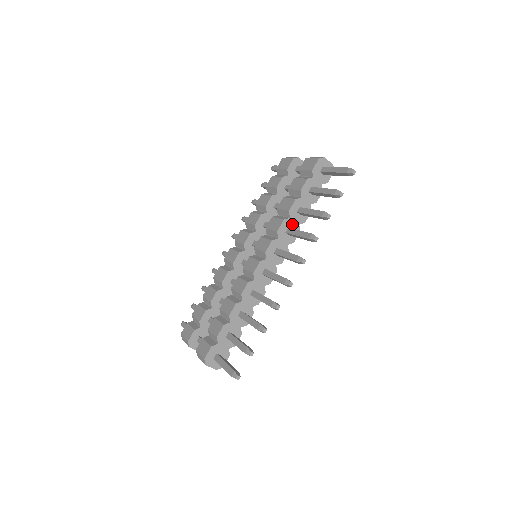
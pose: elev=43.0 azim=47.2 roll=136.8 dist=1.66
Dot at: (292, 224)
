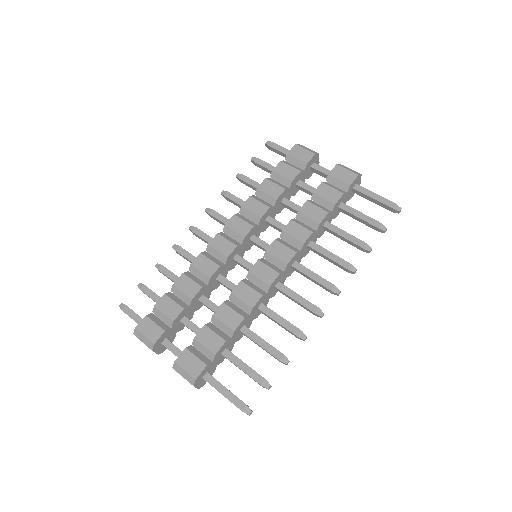
Dot at: (314, 237)
